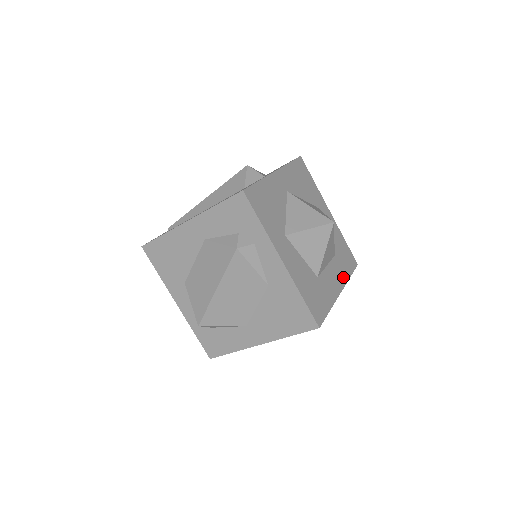
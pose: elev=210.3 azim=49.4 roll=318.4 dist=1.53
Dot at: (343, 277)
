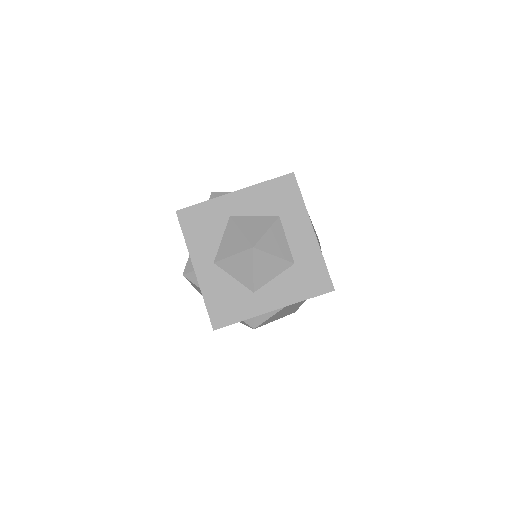
Dot at: (301, 215)
